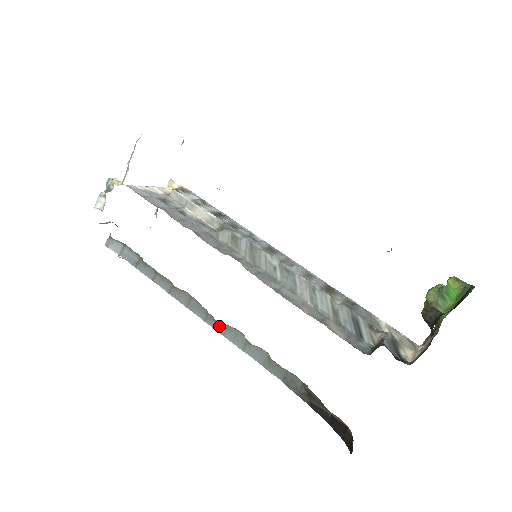
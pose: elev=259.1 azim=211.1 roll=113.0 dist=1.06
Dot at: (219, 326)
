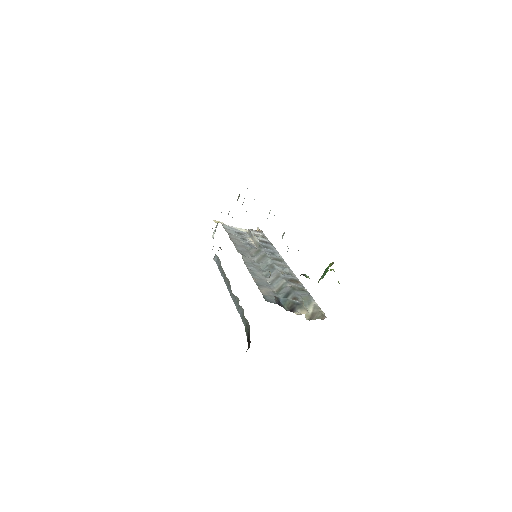
Dot at: (233, 297)
